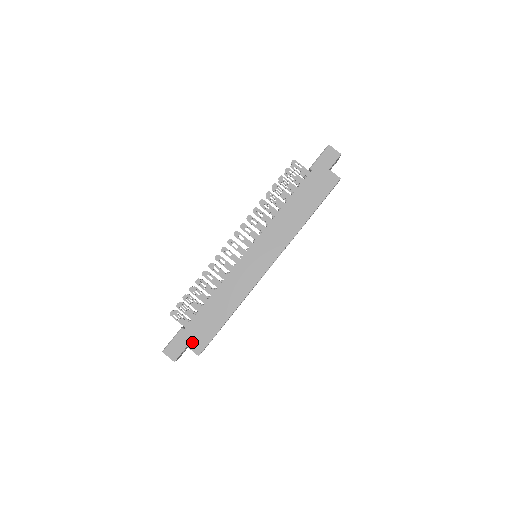
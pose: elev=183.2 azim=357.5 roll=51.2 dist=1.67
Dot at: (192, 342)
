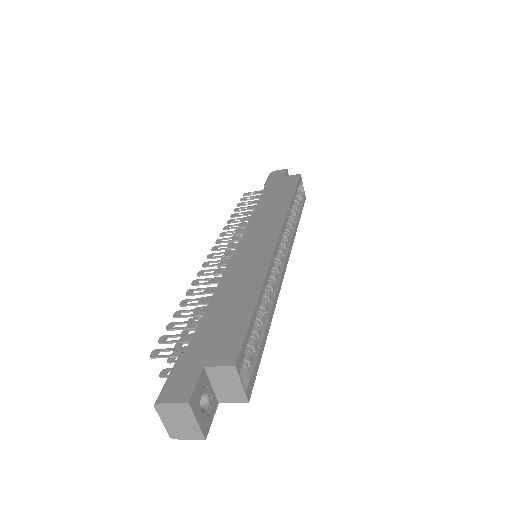
Dot at: (210, 356)
